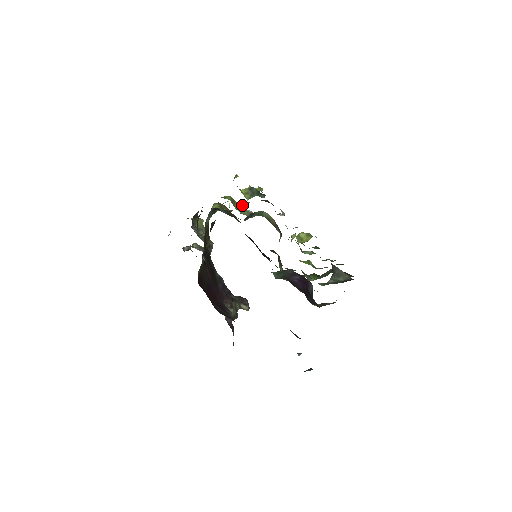
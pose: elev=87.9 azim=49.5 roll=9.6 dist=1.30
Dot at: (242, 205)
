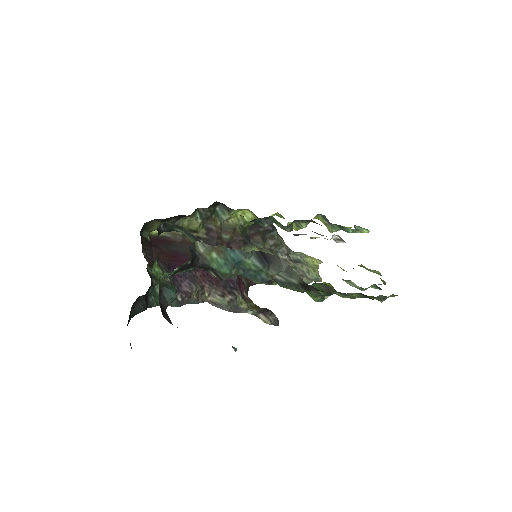
Dot at: (299, 227)
